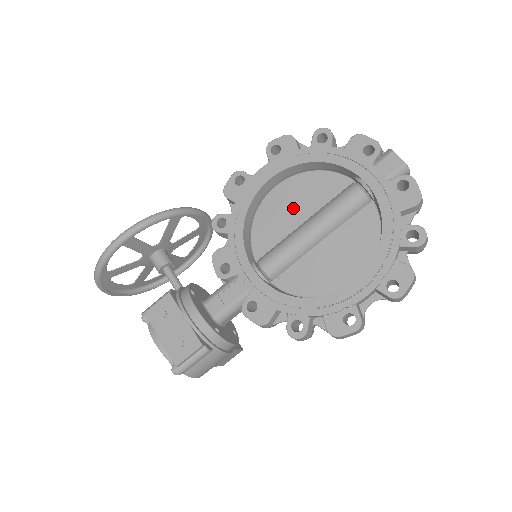
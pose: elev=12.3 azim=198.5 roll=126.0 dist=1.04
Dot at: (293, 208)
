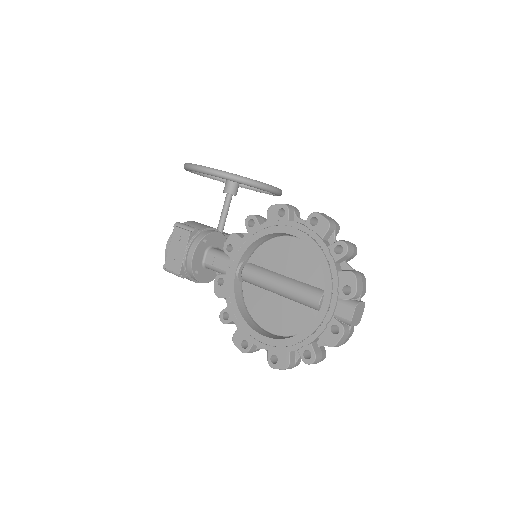
Dot at: (289, 261)
